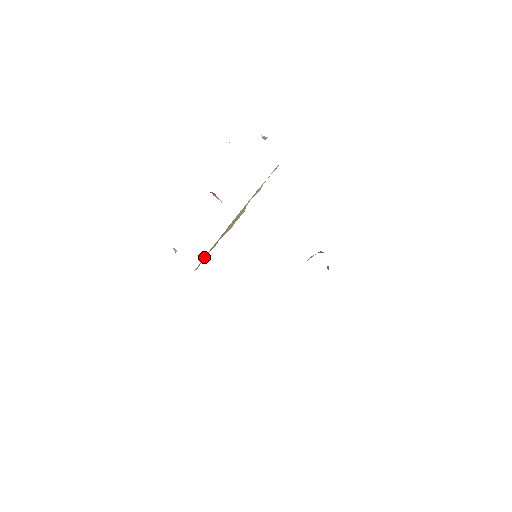
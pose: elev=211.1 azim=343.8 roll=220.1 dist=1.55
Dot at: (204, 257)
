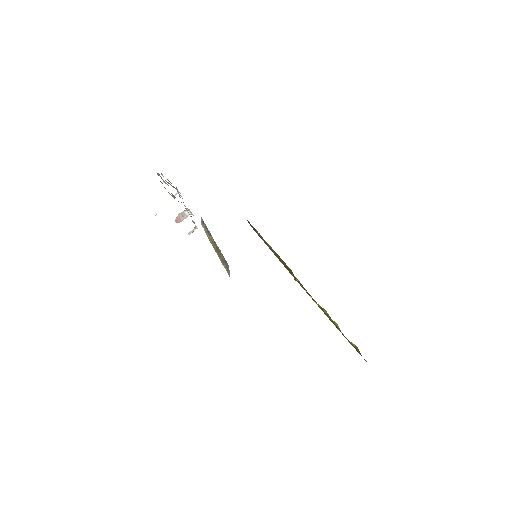
Dot at: (221, 262)
